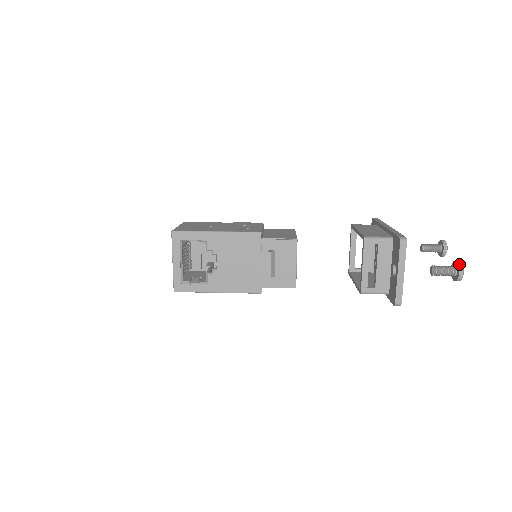
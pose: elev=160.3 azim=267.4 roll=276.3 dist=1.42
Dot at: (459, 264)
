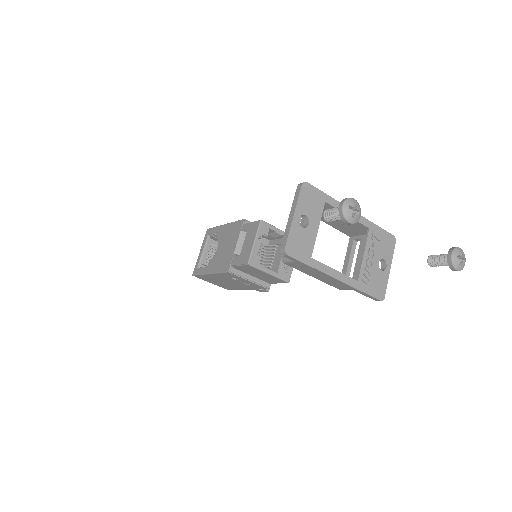
Dot at: (346, 198)
